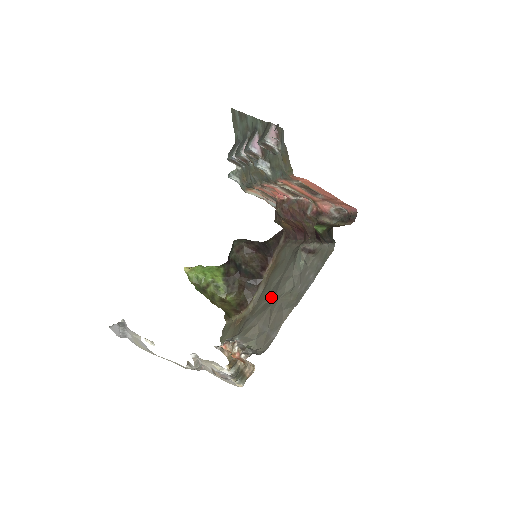
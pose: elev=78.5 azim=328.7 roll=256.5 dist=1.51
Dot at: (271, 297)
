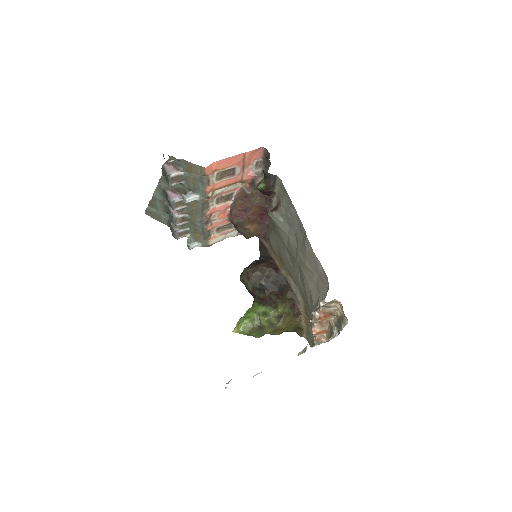
Dot at: (296, 266)
